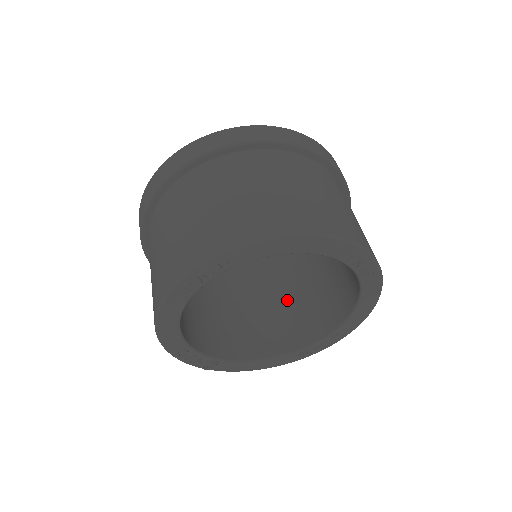
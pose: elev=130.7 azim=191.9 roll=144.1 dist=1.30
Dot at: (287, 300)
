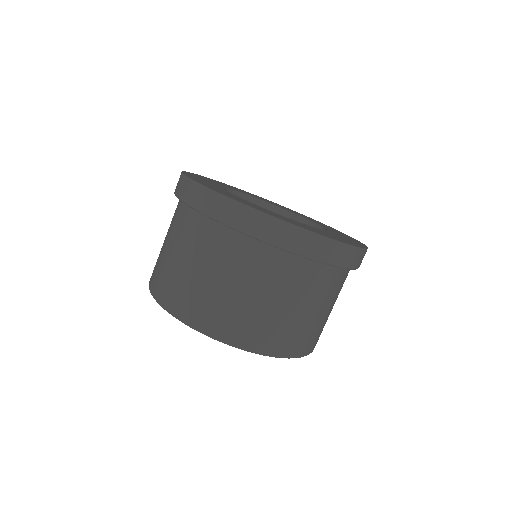
Dot at: occluded
